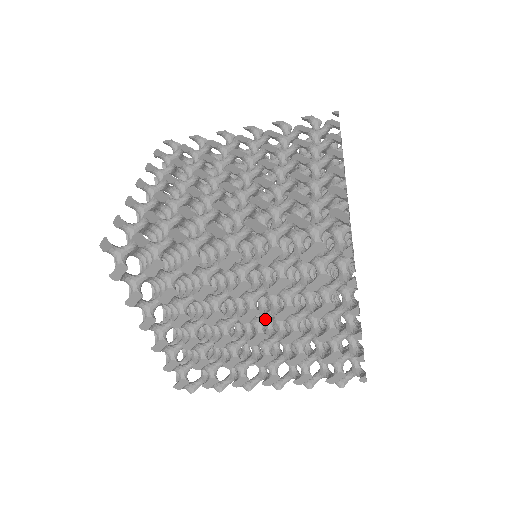
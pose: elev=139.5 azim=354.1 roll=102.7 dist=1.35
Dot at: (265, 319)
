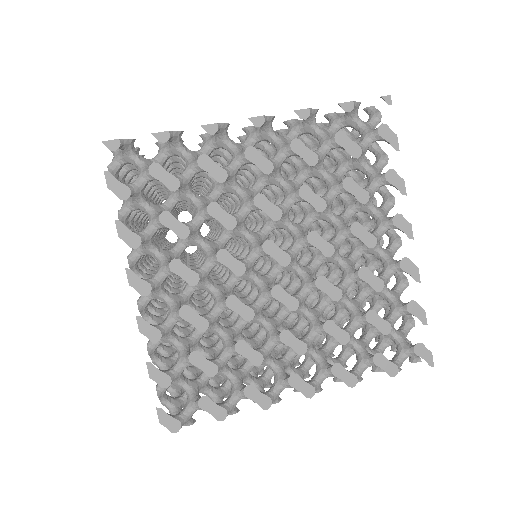
Dot at: occluded
